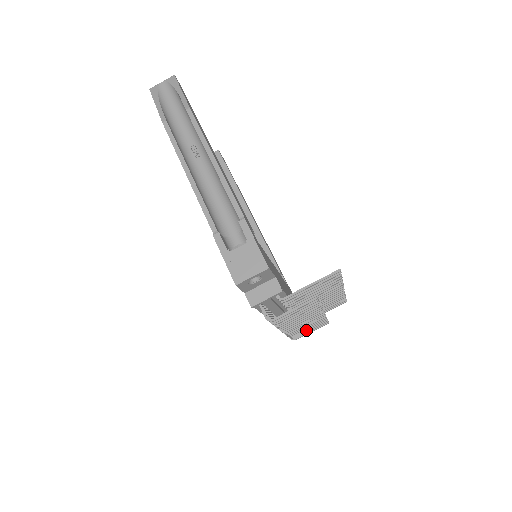
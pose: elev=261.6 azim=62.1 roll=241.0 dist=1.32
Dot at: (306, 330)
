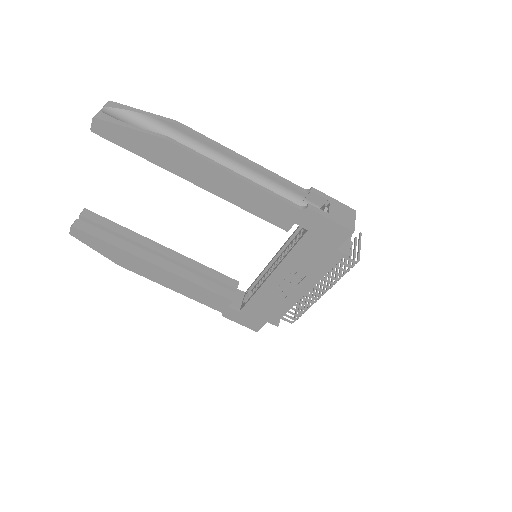
Dot at: occluded
